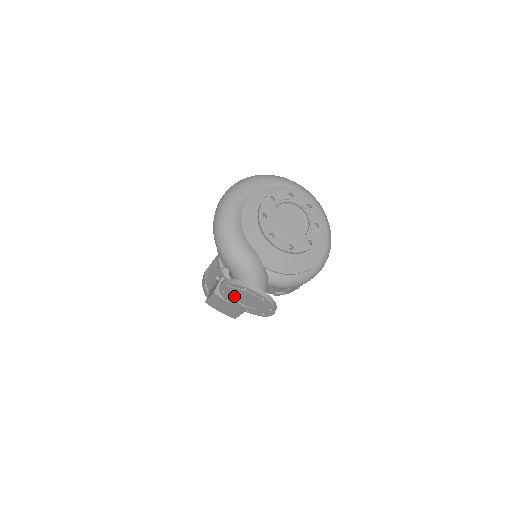
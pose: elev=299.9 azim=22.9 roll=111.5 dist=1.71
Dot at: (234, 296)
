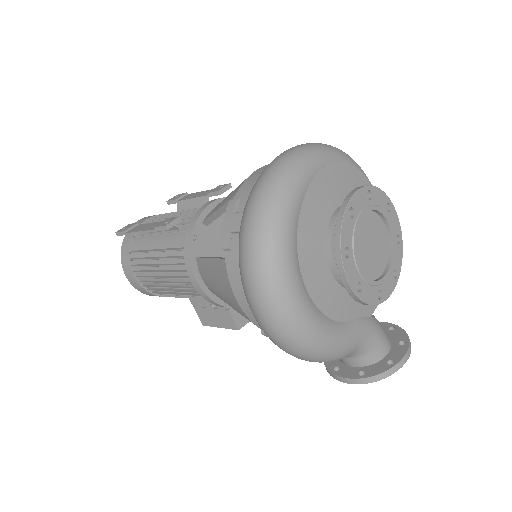
Dot at: occluded
